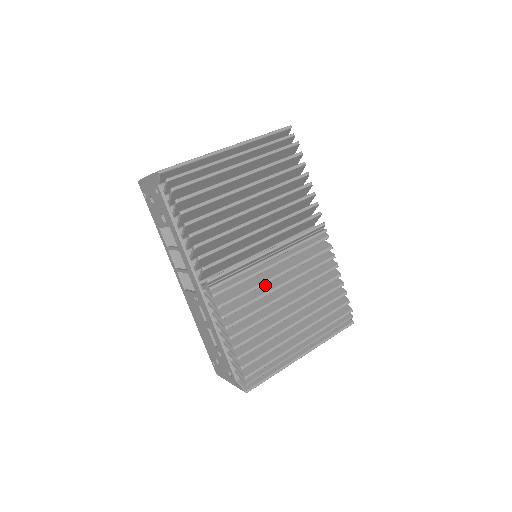
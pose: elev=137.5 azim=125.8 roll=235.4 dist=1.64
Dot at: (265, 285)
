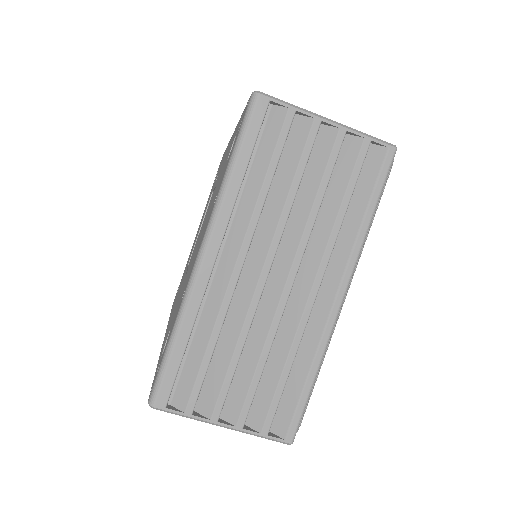
Dot at: occluded
